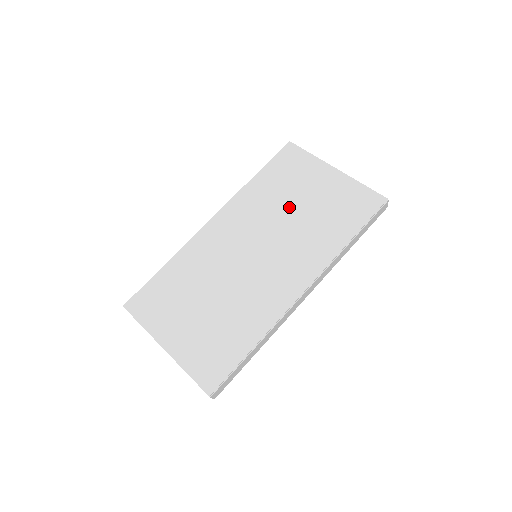
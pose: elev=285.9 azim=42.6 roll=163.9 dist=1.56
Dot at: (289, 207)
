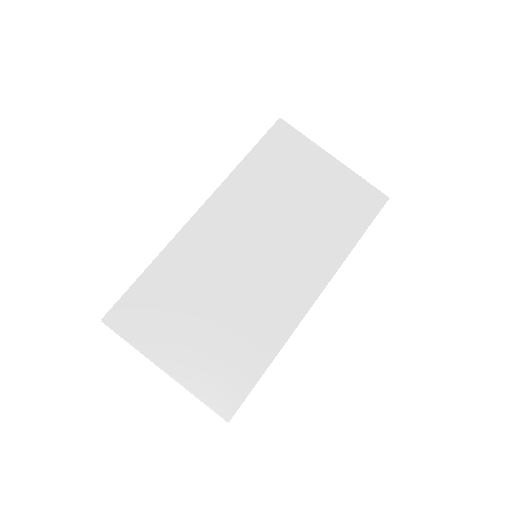
Dot at: (289, 200)
